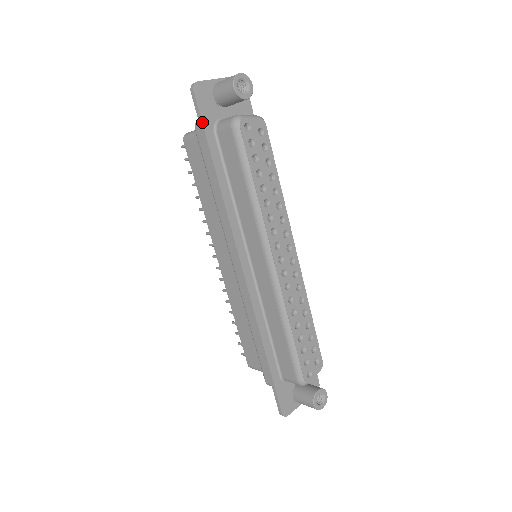
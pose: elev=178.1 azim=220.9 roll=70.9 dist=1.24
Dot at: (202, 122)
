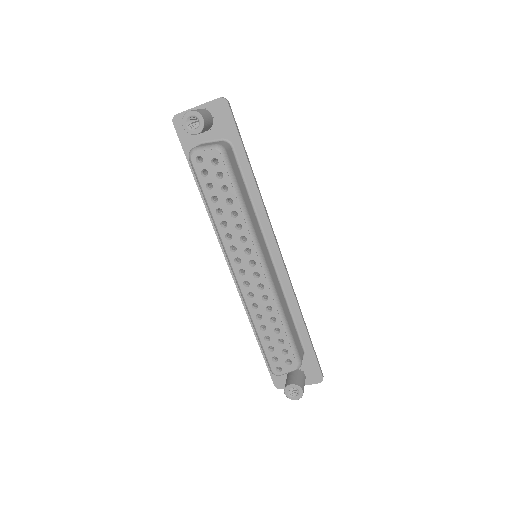
Dot at: (183, 149)
